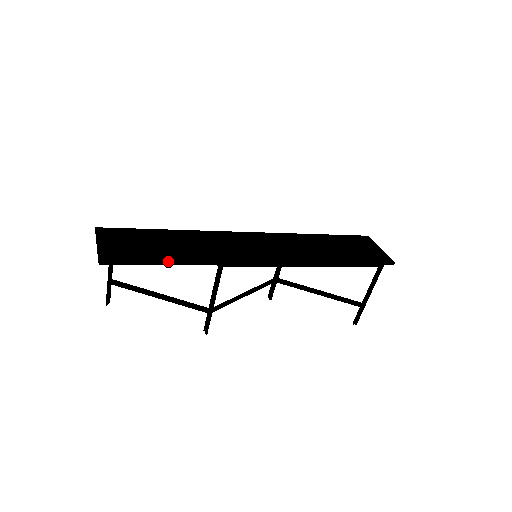
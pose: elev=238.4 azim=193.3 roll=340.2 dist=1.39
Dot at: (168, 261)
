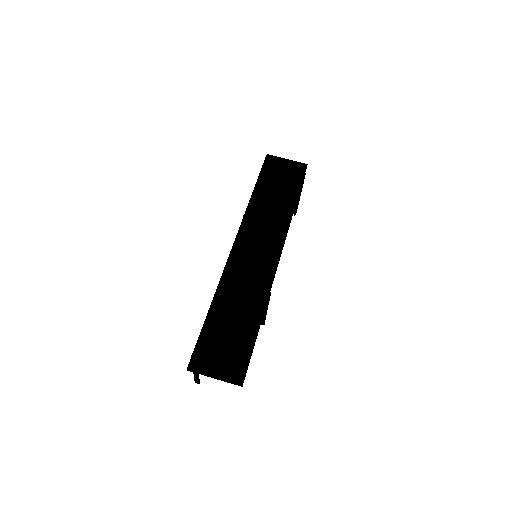
Dot at: (257, 332)
